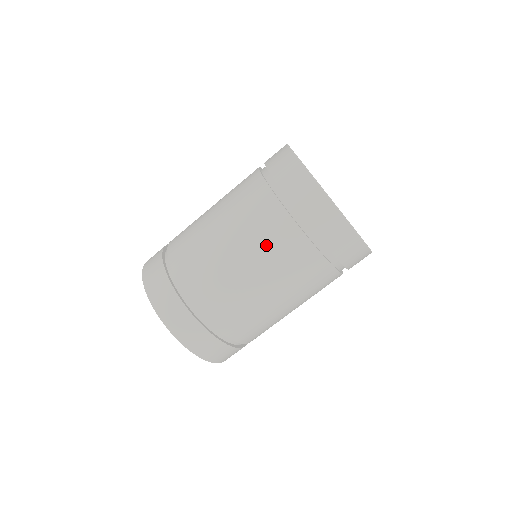
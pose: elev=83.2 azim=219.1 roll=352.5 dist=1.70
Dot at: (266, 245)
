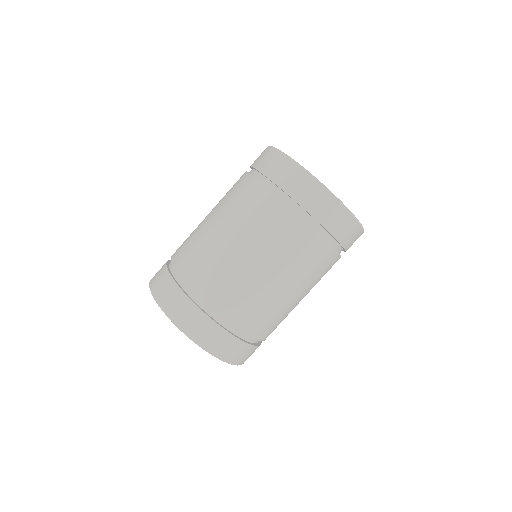
Dot at: (304, 267)
